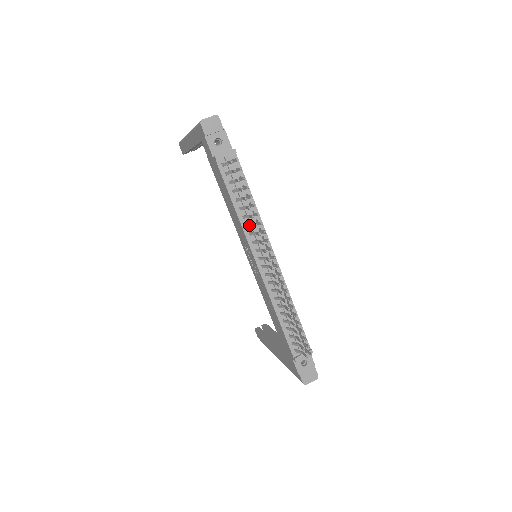
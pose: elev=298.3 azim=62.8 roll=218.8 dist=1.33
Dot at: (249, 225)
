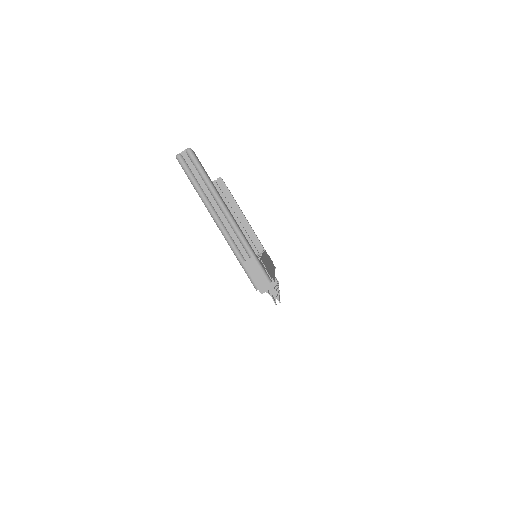
Dot at: occluded
